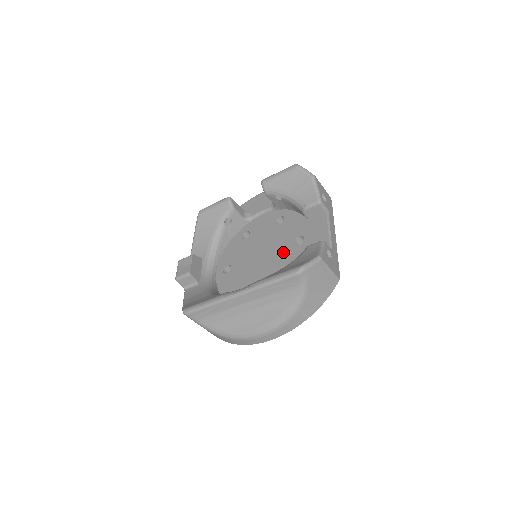
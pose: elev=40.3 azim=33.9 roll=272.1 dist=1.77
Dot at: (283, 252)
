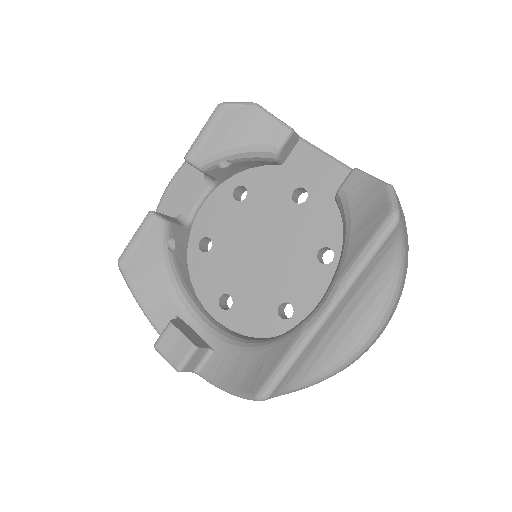
Dot at: (291, 224)
